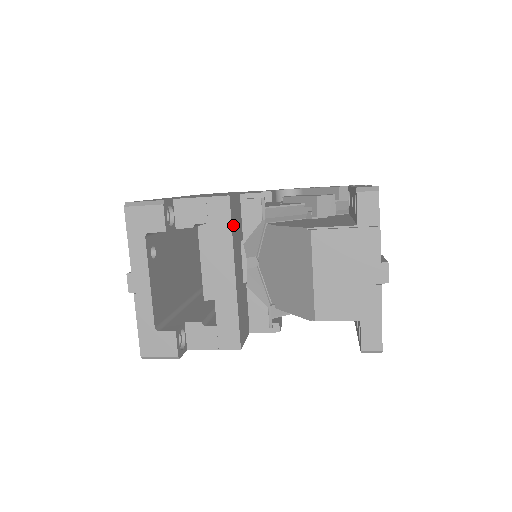
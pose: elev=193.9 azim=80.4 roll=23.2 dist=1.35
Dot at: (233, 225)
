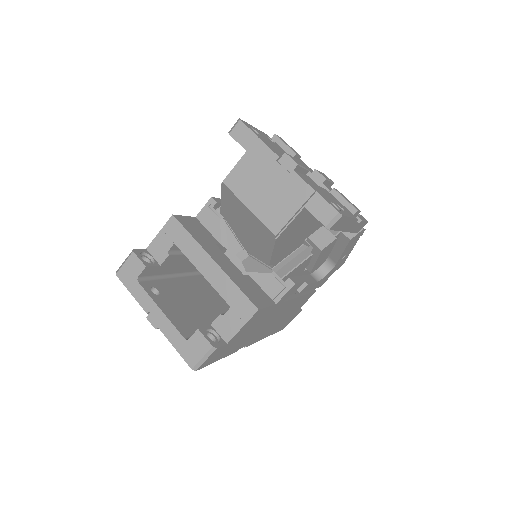
Dot at: (191, 232)
